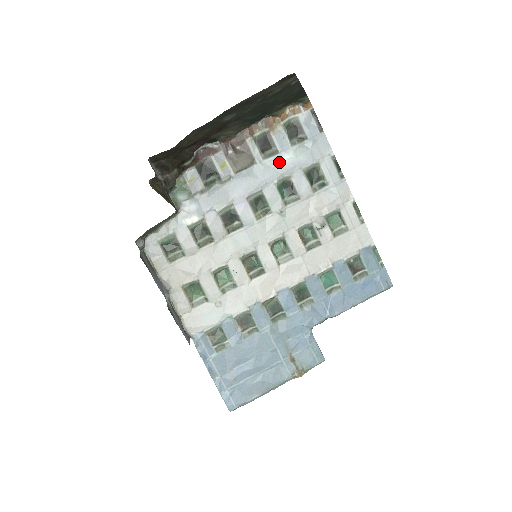
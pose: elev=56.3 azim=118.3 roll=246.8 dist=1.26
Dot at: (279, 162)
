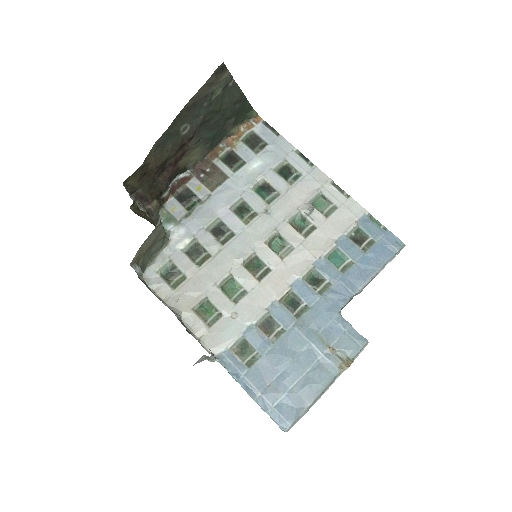
Dot at: (249, 170)
